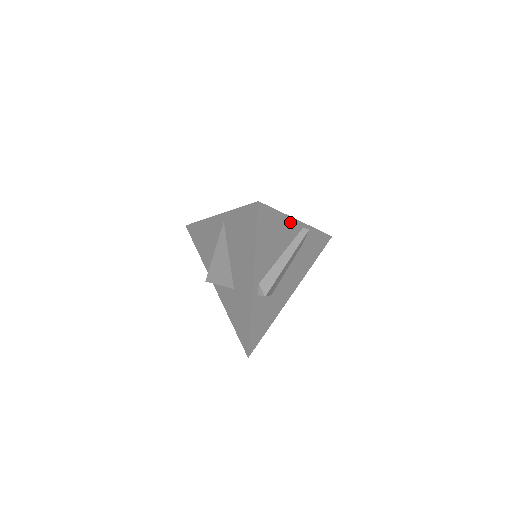
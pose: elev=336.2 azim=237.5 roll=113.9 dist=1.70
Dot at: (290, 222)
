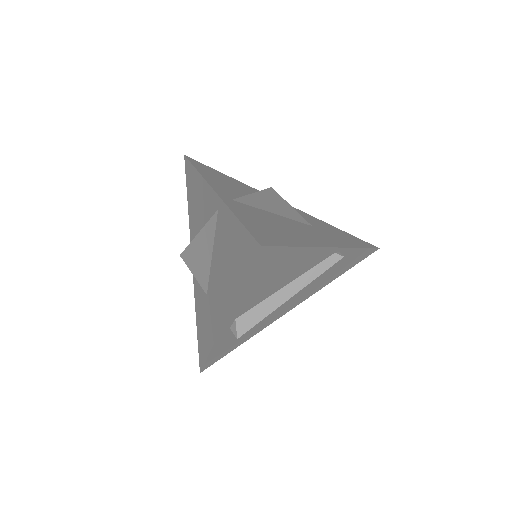
Dot at: (315, 252)
